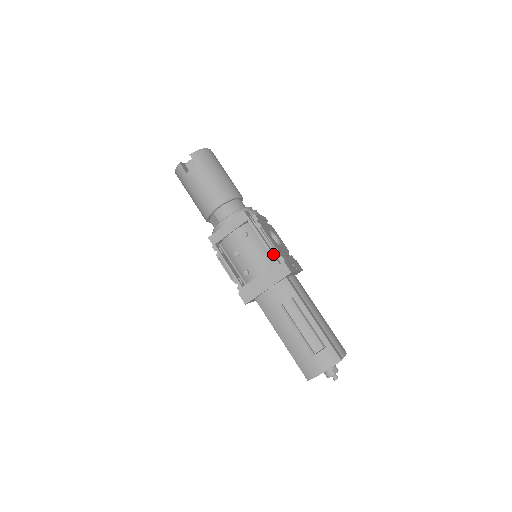
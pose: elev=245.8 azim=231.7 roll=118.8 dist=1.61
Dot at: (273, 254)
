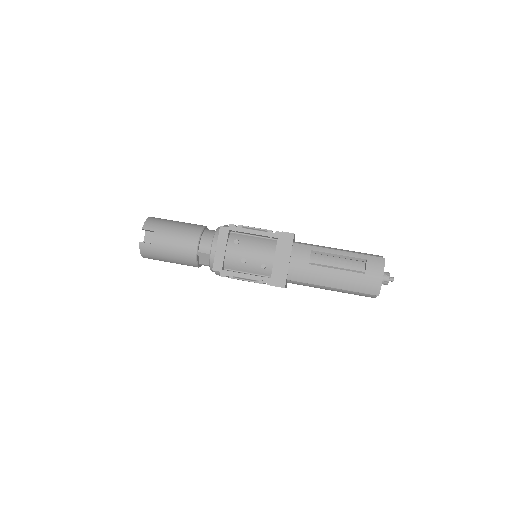
Dot at: (269, 234)
